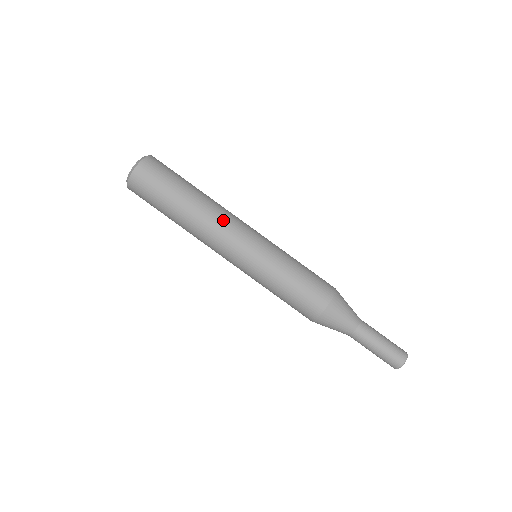
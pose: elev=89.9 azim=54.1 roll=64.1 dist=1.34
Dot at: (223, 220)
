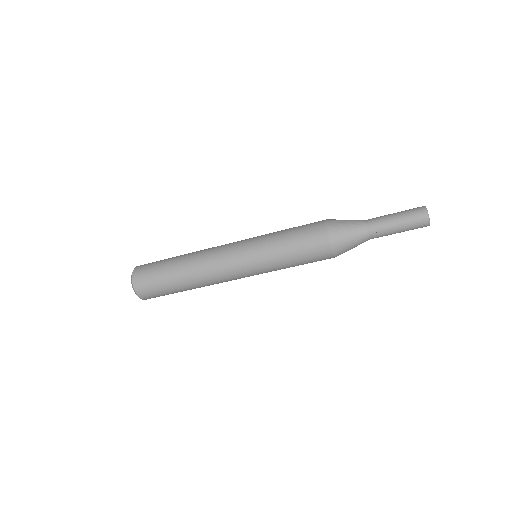
Dot at: (210, 264)
